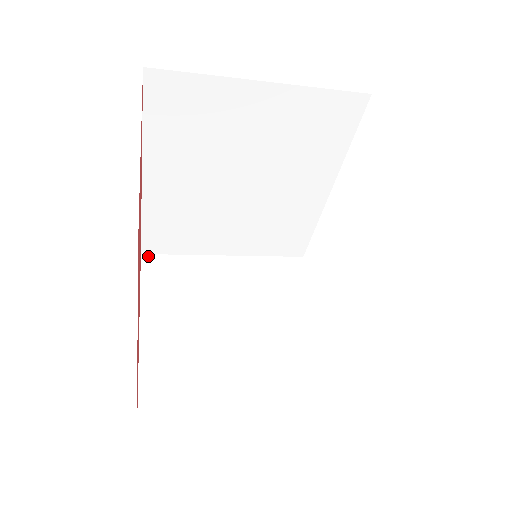
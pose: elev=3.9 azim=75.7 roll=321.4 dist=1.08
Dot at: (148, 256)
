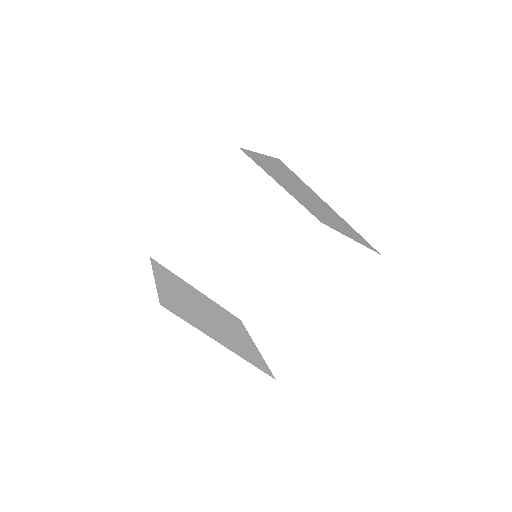
Dot at: (154, 260)
